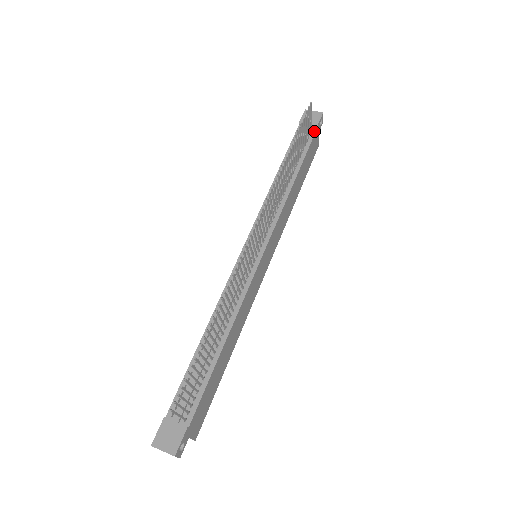
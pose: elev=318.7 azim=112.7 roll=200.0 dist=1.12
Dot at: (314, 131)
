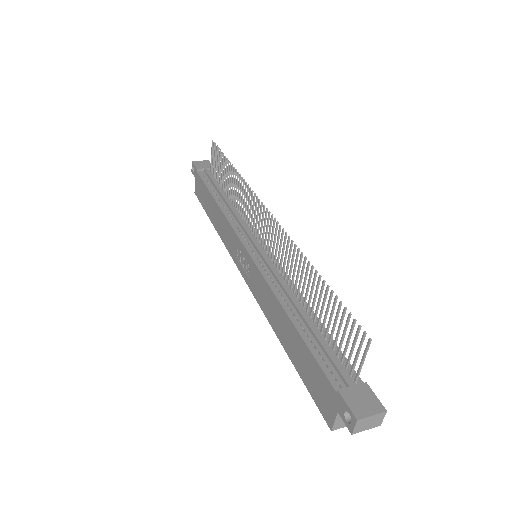
Dot at: occluded
